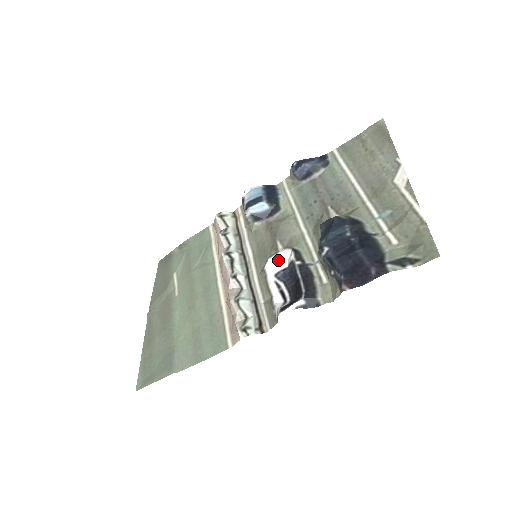
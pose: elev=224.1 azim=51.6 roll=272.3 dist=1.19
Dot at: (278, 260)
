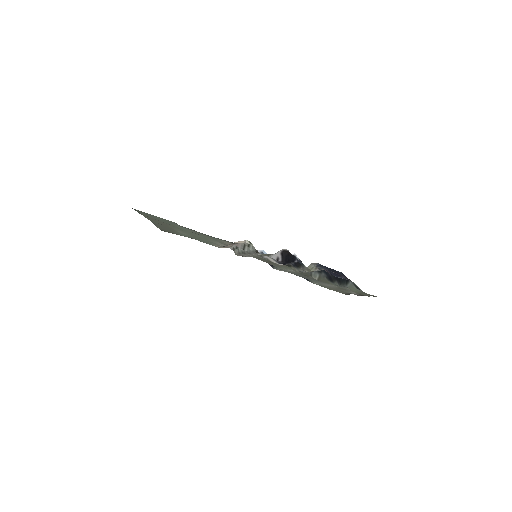
Dot at: (273, 261)
